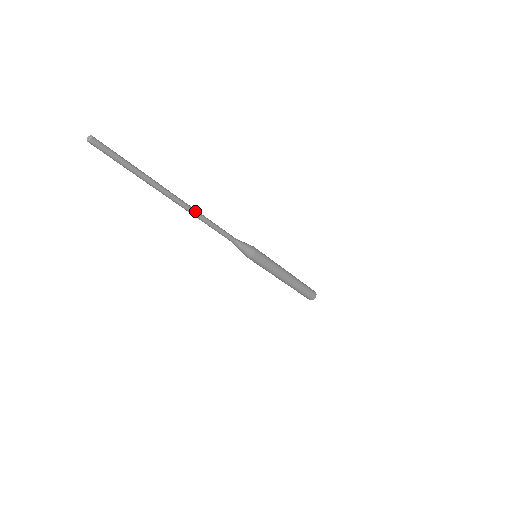
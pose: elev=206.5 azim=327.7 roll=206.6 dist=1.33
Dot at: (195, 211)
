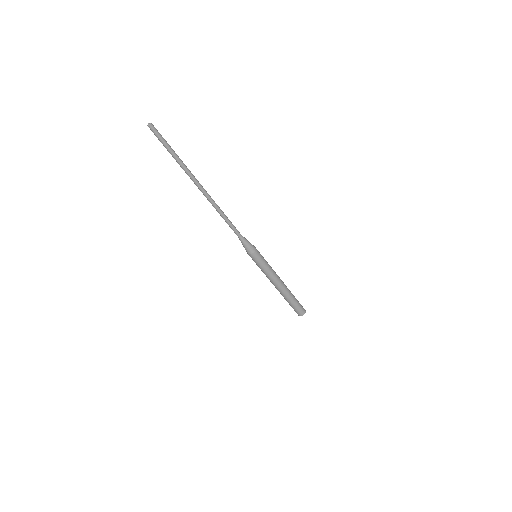
Dot at: (213, 200)
